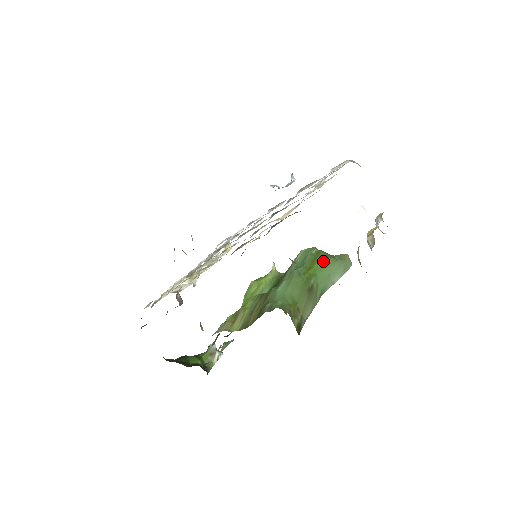
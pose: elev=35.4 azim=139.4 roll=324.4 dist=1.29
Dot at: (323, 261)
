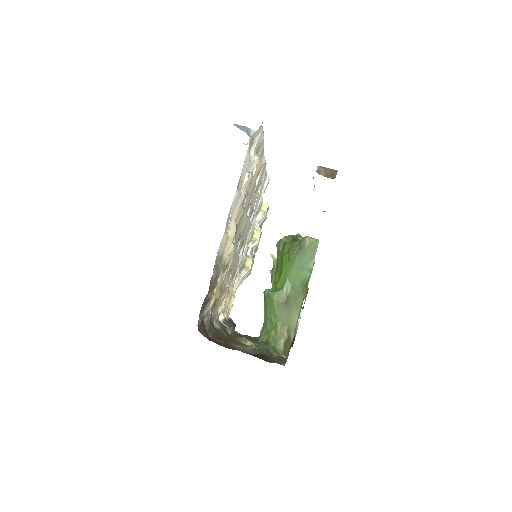
Dot at: (287, 260)
